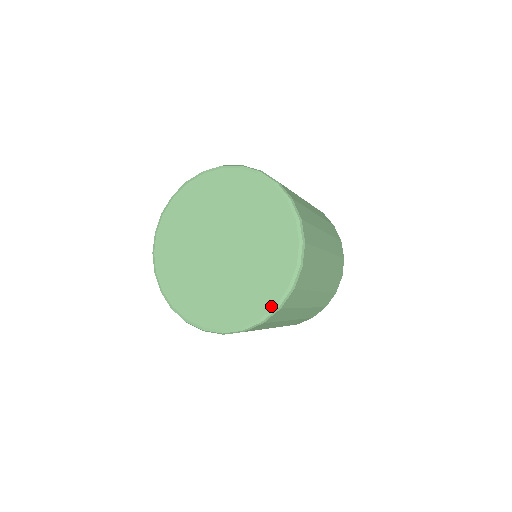
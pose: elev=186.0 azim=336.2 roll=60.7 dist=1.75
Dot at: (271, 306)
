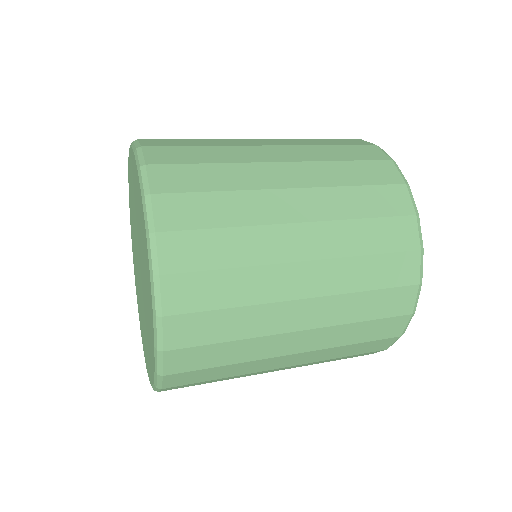
Dot at: (152, 319)
